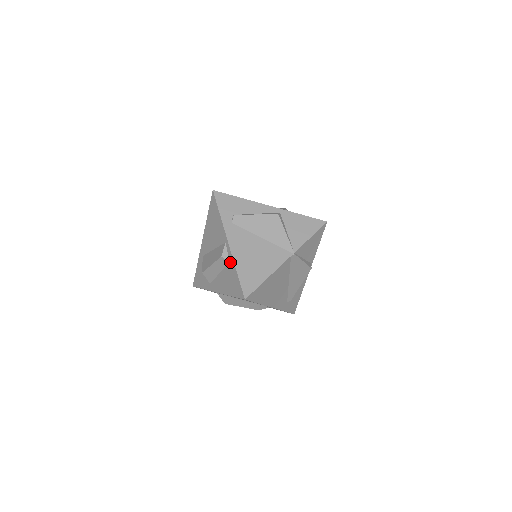
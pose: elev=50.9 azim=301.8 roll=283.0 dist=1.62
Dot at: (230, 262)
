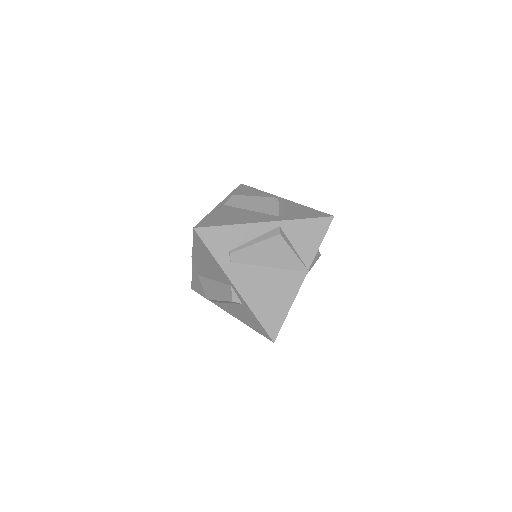
Dot at: (244, 305)
